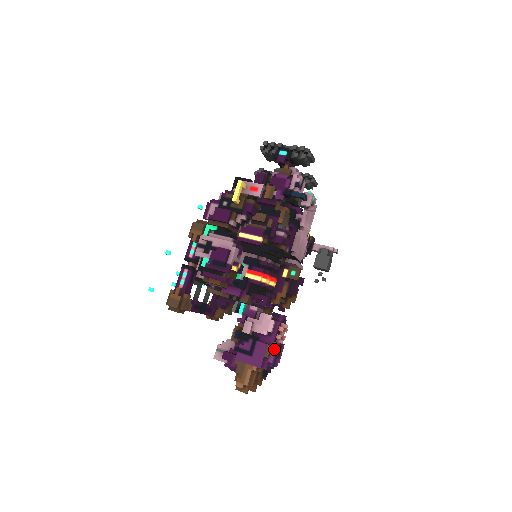
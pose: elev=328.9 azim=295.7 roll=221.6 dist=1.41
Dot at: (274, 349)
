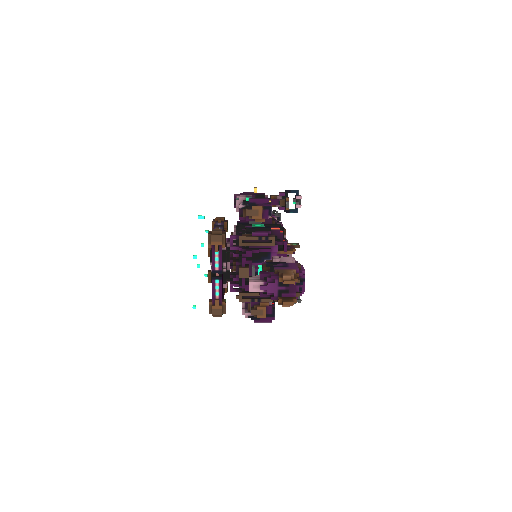
Dot at: (302, 267)
